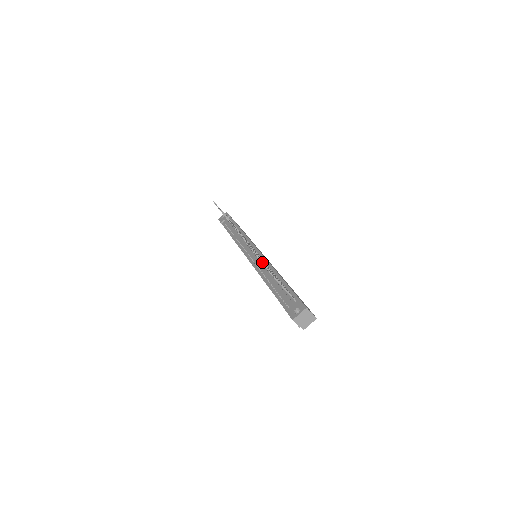
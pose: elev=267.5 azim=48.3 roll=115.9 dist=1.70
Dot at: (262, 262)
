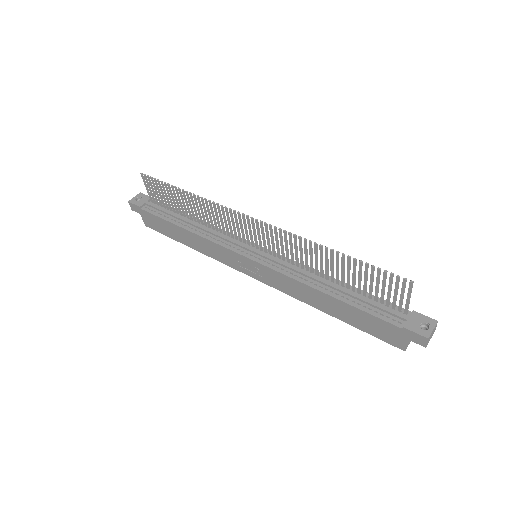
Dot at: (362, 261)
